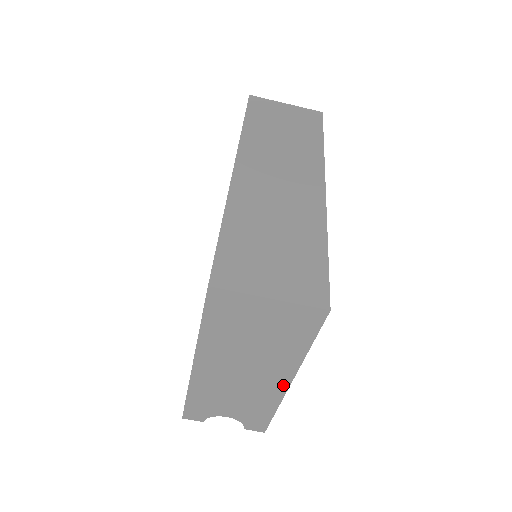
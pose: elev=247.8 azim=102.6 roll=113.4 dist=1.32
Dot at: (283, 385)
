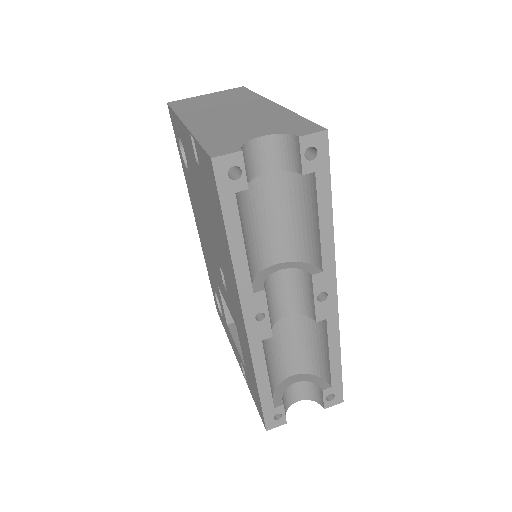
Dot at: (272, 106)
